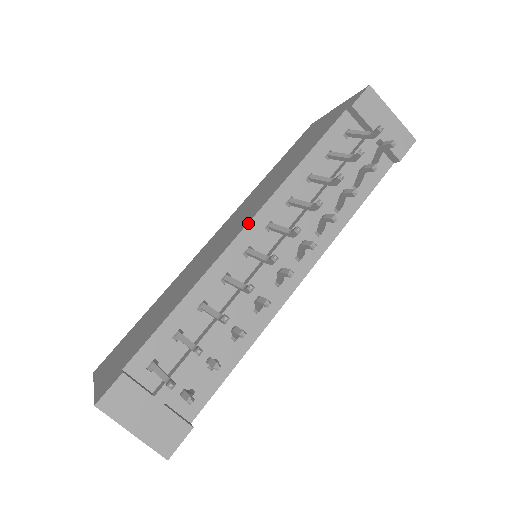
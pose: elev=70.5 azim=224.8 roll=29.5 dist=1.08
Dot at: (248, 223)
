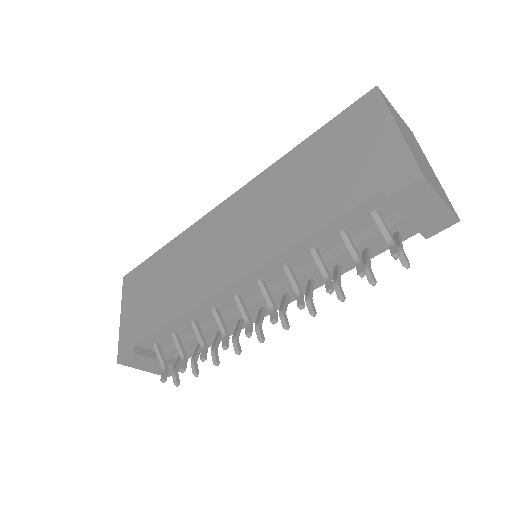
Dot at: (239, 279)
